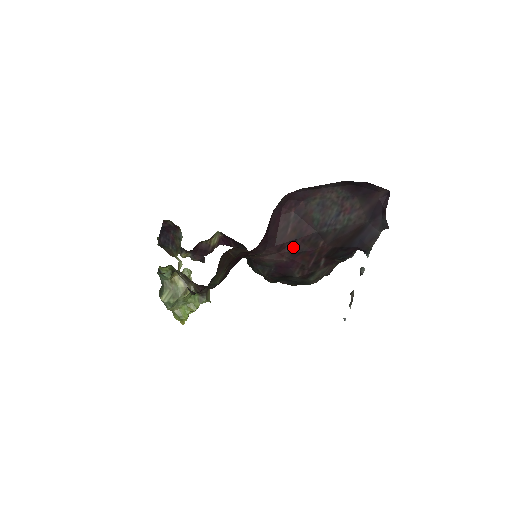
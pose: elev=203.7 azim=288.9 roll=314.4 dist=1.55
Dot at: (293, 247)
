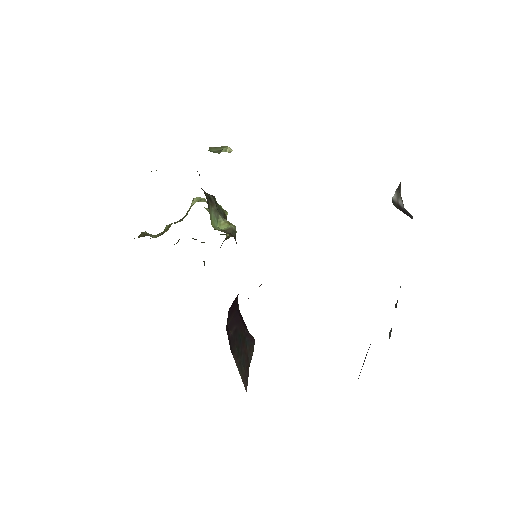
Dot at: occluded
